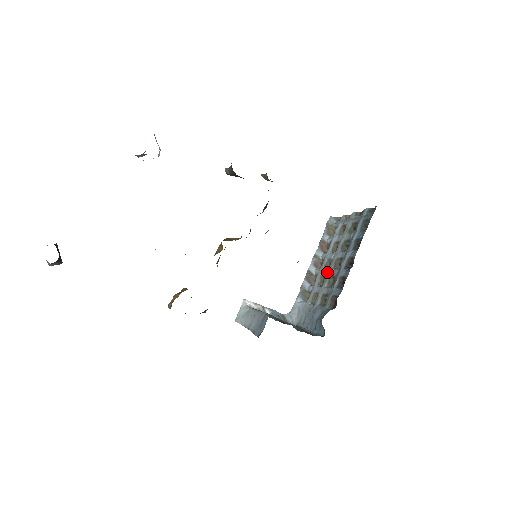
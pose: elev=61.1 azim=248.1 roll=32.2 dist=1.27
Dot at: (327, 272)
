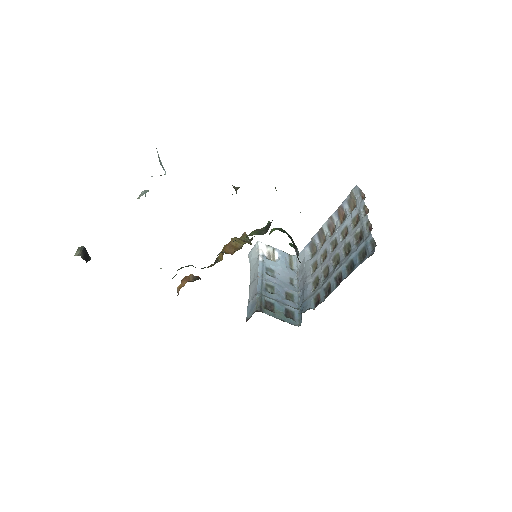
Dot at: (329, 255)
